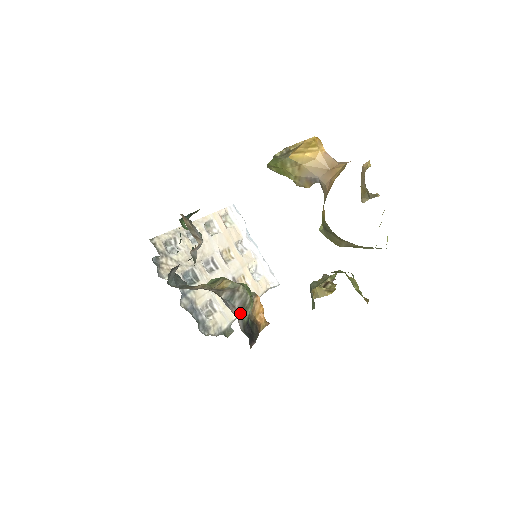
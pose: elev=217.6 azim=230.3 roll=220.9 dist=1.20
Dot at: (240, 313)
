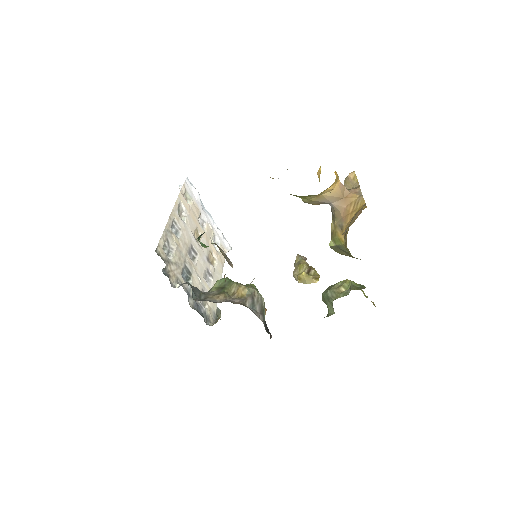
Dot at: (262, 316)
